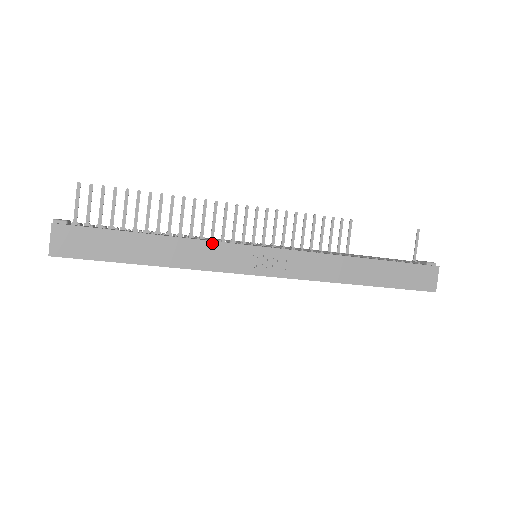
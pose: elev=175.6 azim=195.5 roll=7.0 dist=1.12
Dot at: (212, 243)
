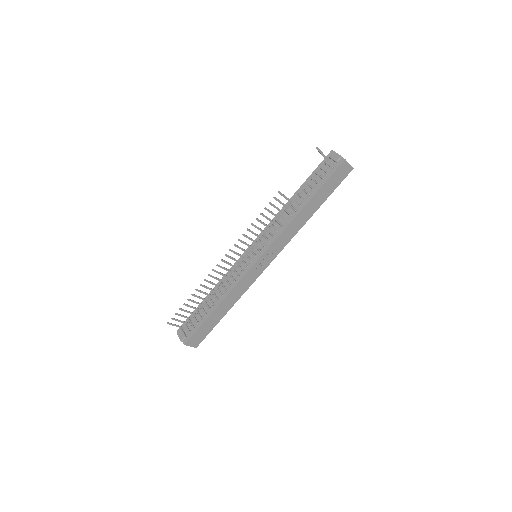
Dot at: (238, 284)
